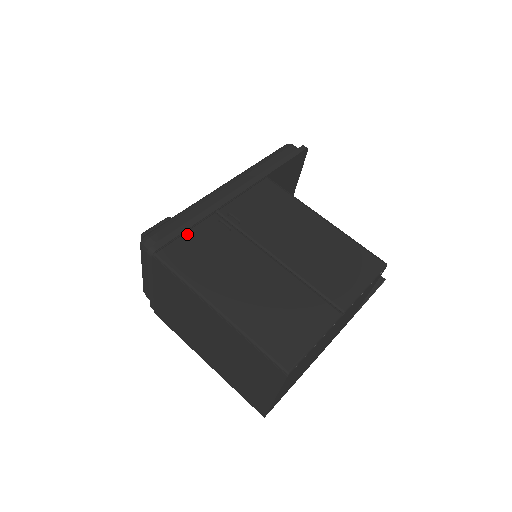
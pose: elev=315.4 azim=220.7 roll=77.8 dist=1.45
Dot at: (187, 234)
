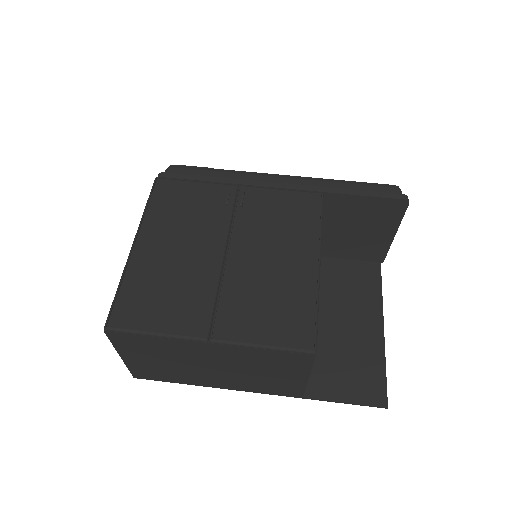
Dot at: (195, 183)
